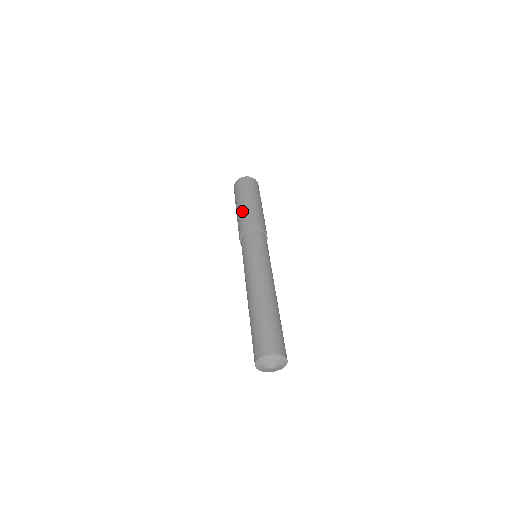
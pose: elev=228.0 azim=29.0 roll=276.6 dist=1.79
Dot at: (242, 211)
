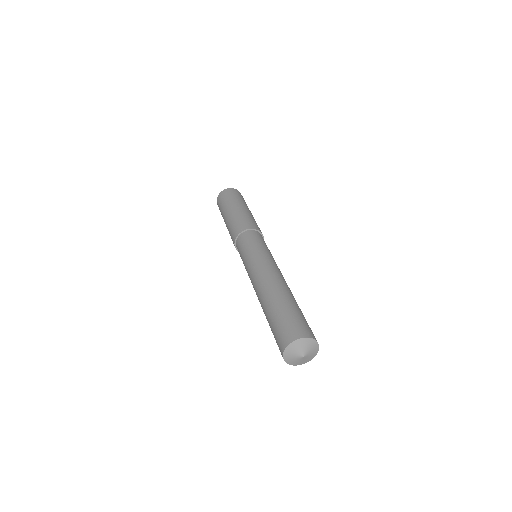
Dot at: (244, 212)
